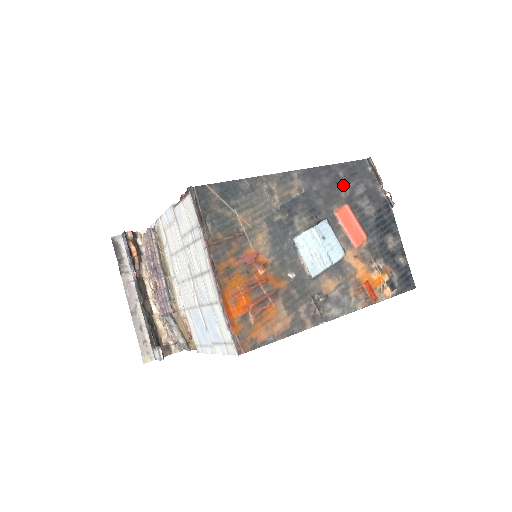
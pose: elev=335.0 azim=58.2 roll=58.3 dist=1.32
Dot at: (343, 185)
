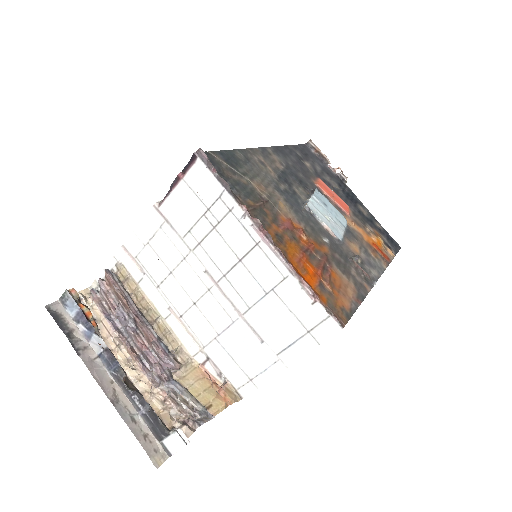
Dot at: (305, 163)
